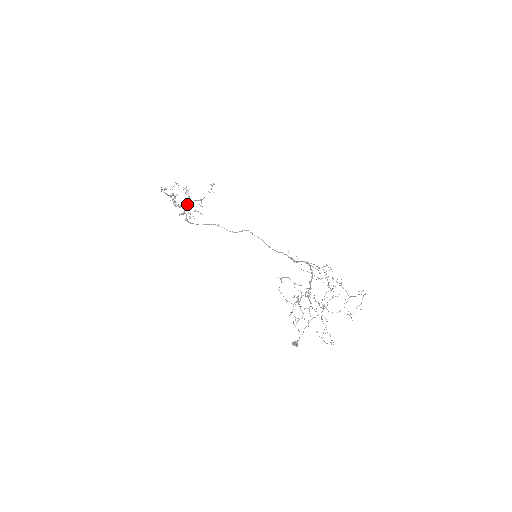
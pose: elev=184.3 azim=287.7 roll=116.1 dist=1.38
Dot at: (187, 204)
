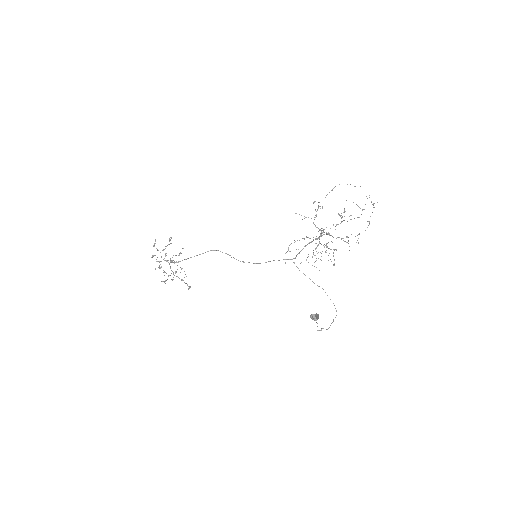
Dot at: occluded
